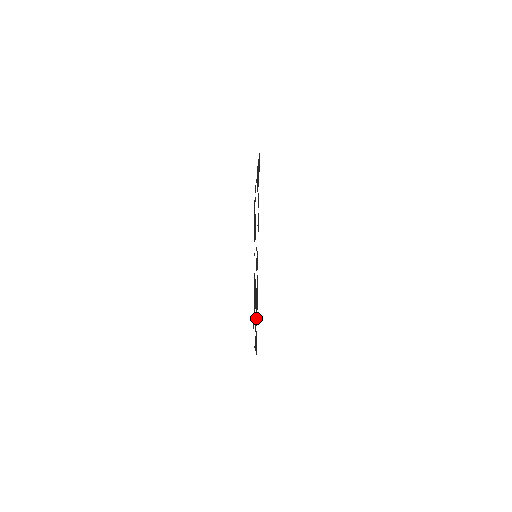
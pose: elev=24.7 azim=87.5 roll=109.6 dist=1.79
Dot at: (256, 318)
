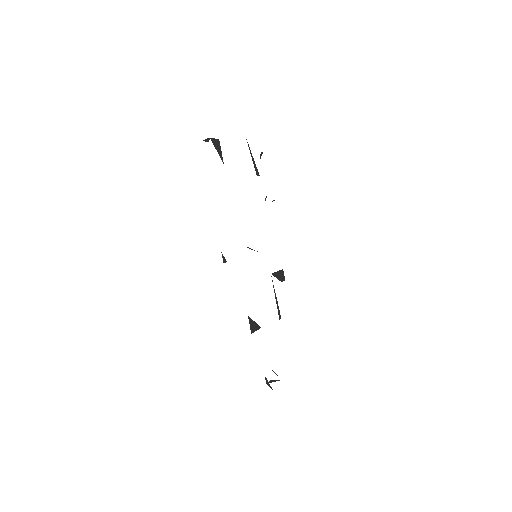
Dot at: occluded
